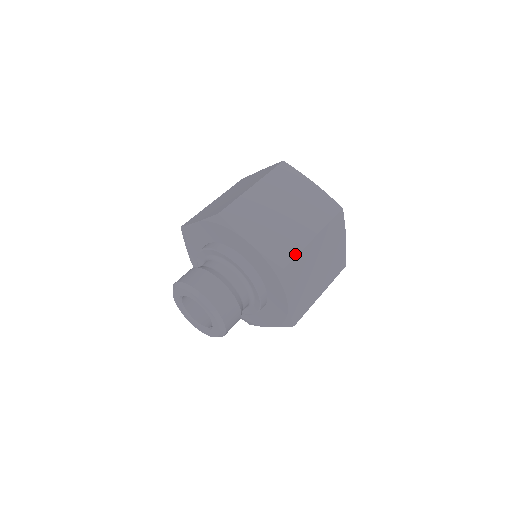
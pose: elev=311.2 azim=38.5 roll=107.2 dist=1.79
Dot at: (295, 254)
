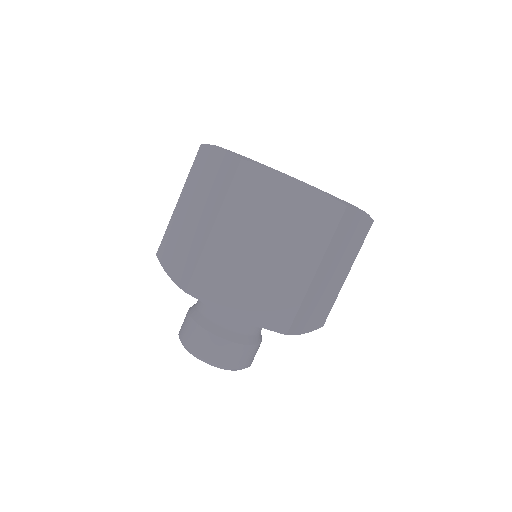
Dot at: (332, 306)
